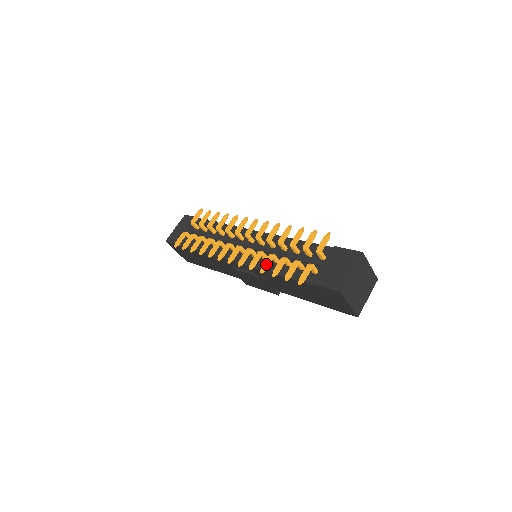
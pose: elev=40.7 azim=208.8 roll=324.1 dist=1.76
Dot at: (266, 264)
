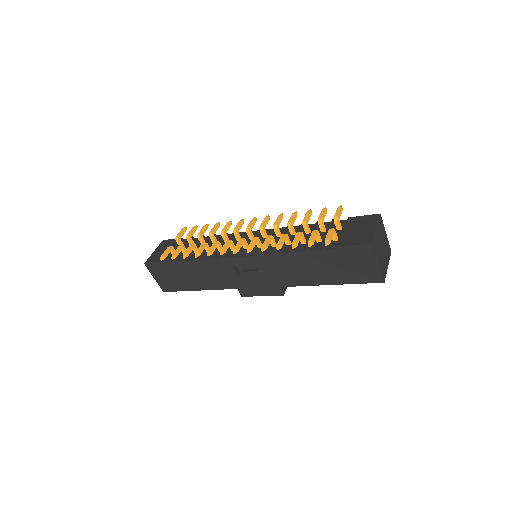
Dot at: (281, 241)
